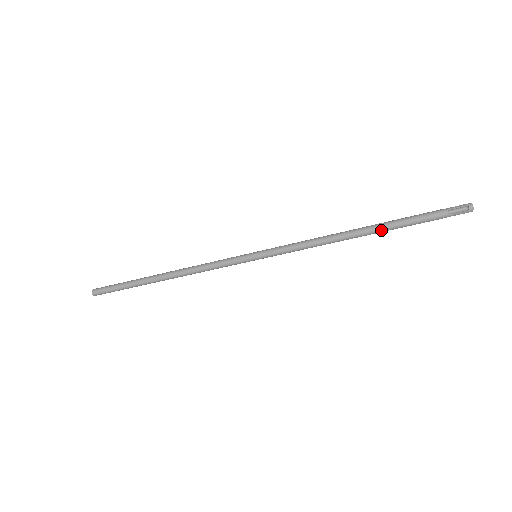
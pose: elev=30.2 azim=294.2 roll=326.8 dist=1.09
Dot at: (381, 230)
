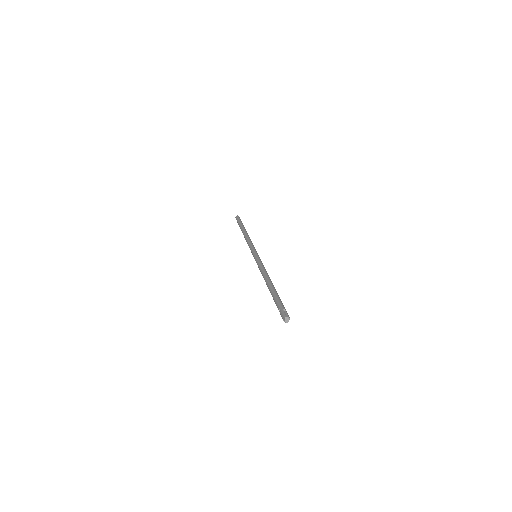
Dot at: occluded
